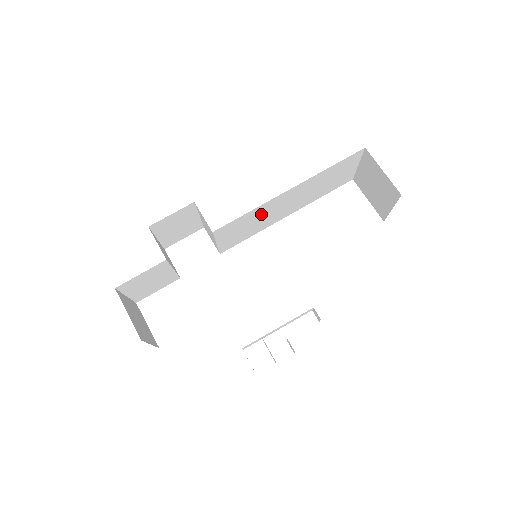
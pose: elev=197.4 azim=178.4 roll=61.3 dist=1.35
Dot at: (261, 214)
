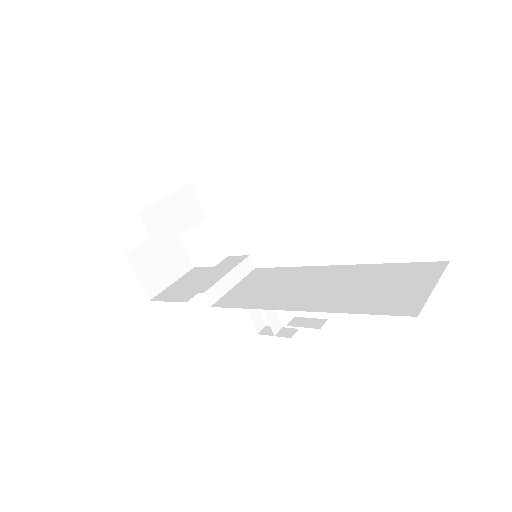
Dot at: occluded
